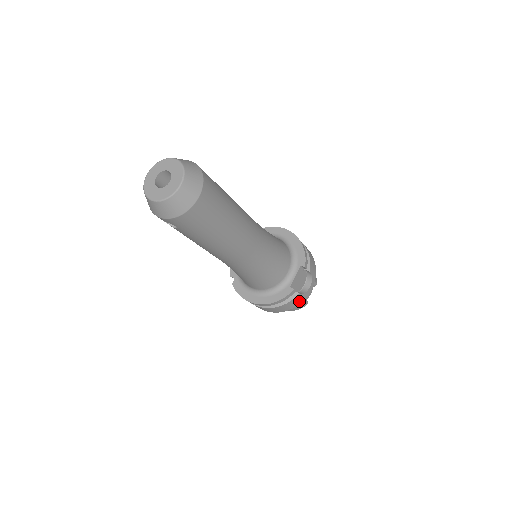
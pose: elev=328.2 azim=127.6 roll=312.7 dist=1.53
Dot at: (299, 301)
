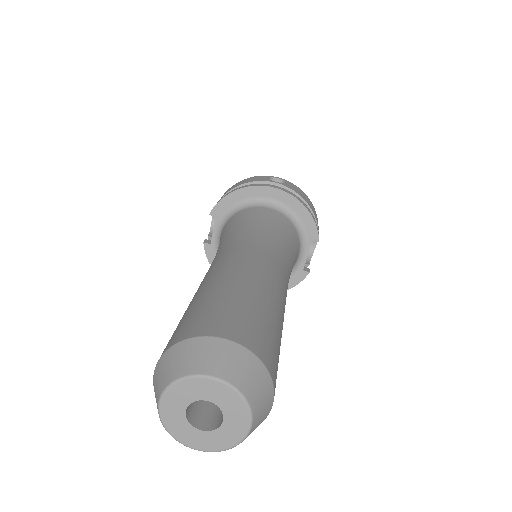
Dot at: occluded
